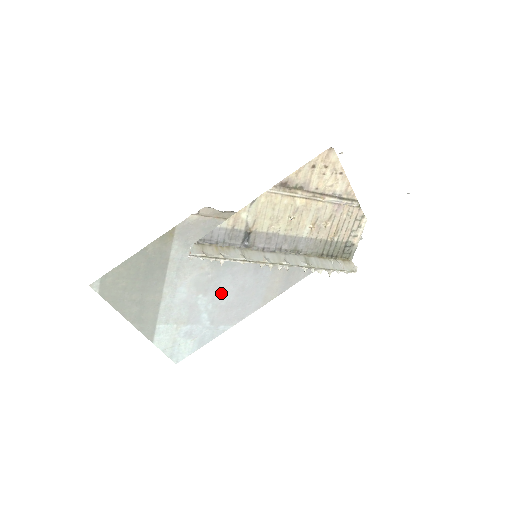
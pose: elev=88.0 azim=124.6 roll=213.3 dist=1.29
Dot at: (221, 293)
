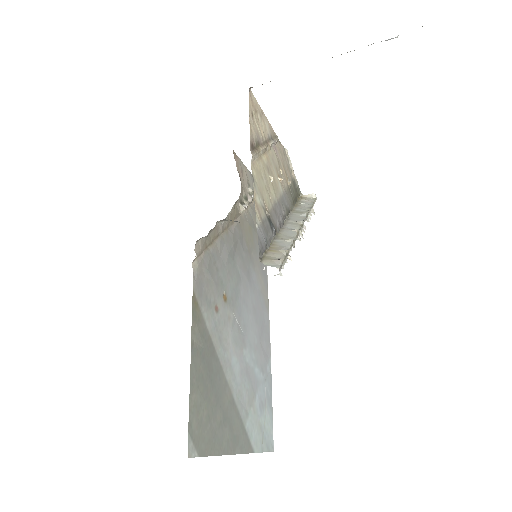
Dot at: (250, 331)
